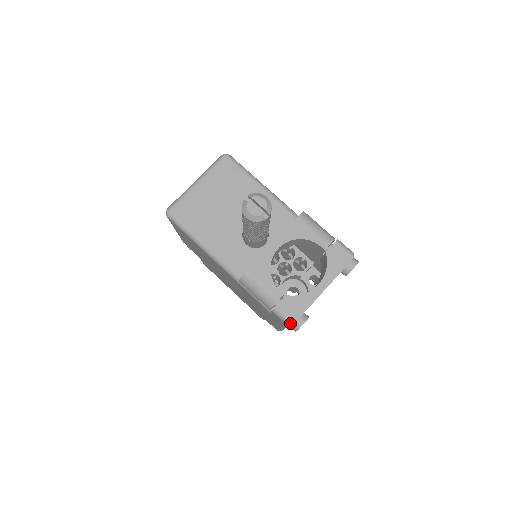
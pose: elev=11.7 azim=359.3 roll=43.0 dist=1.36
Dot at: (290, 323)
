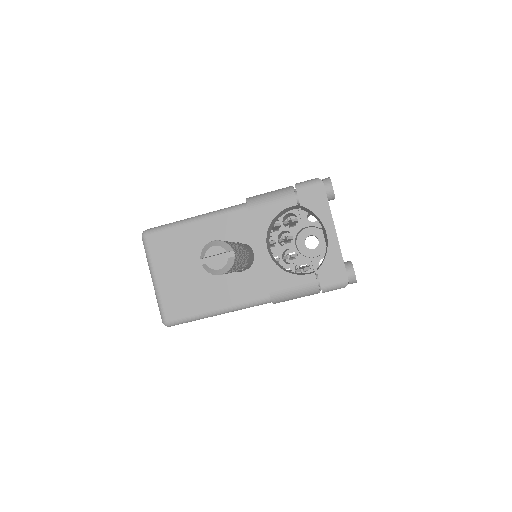
Dot at: (345, 285)
